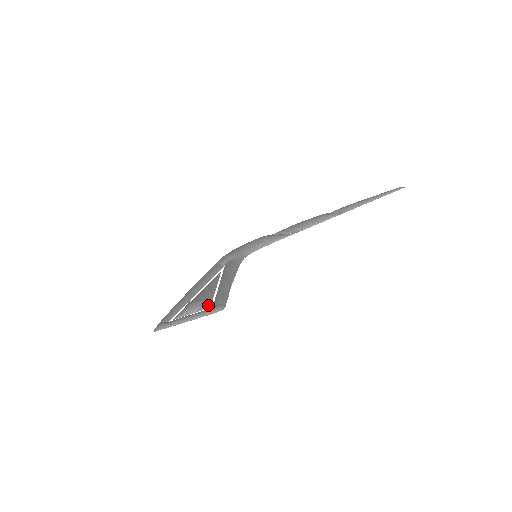
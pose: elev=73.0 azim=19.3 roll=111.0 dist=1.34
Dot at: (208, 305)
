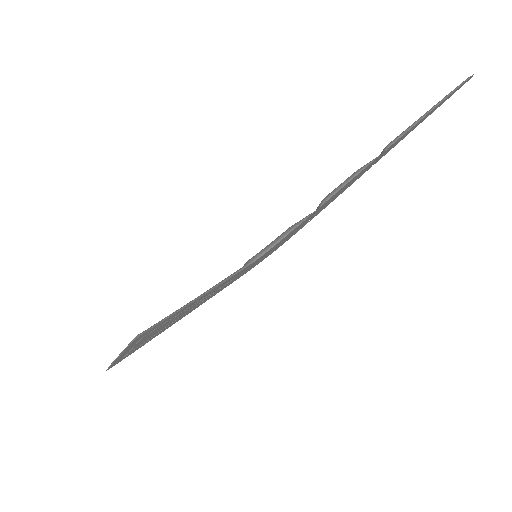
Dot at: occluded
